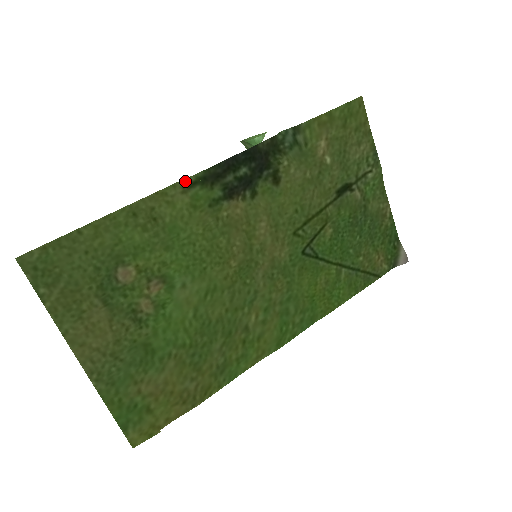
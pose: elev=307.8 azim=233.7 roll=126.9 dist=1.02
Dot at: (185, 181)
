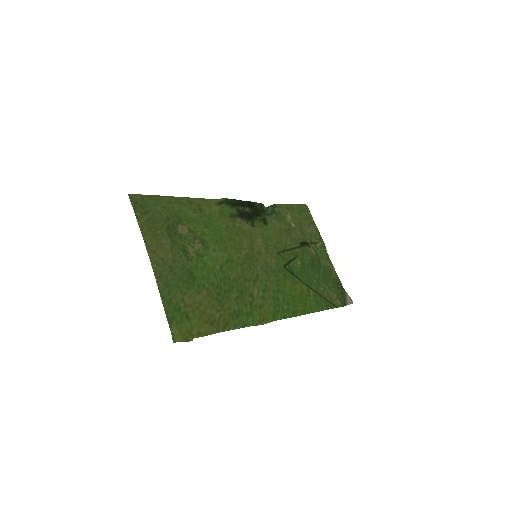
Dot at: (217, 200)
